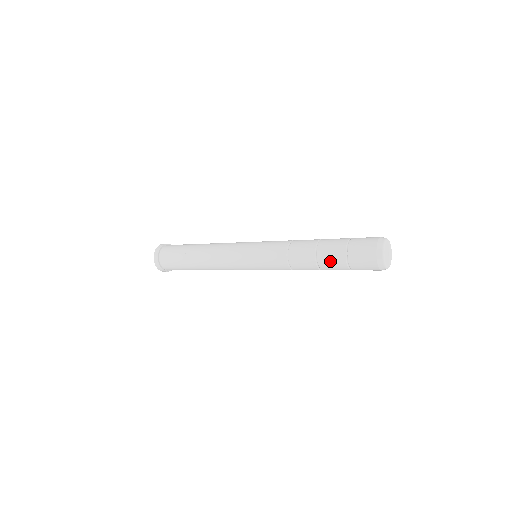
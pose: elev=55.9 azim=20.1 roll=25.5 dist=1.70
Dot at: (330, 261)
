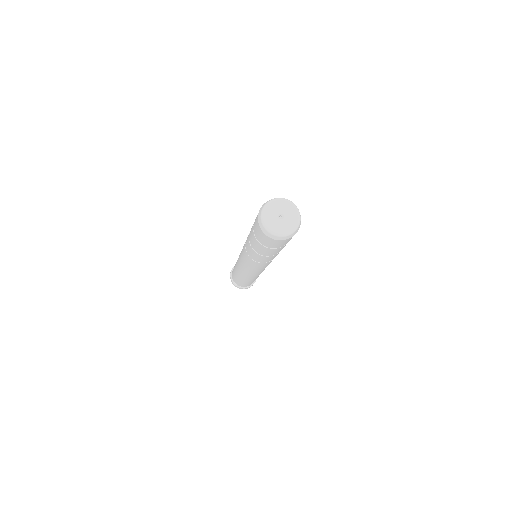
Dot at: (259, 250)
